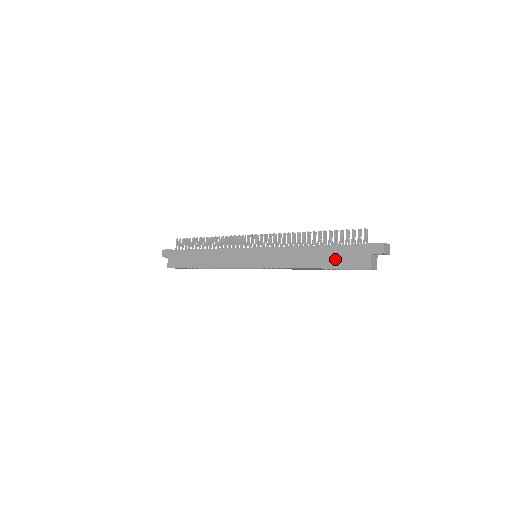
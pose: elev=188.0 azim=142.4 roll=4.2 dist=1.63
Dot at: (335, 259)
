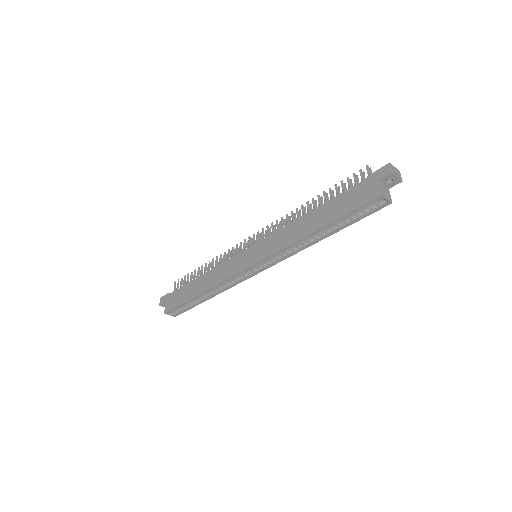
Dot at: (340, 207)
